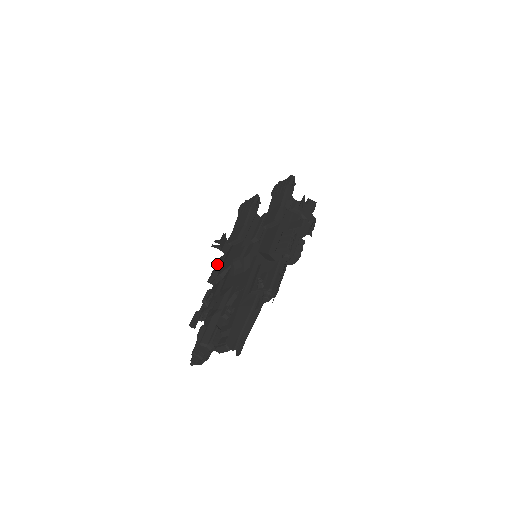
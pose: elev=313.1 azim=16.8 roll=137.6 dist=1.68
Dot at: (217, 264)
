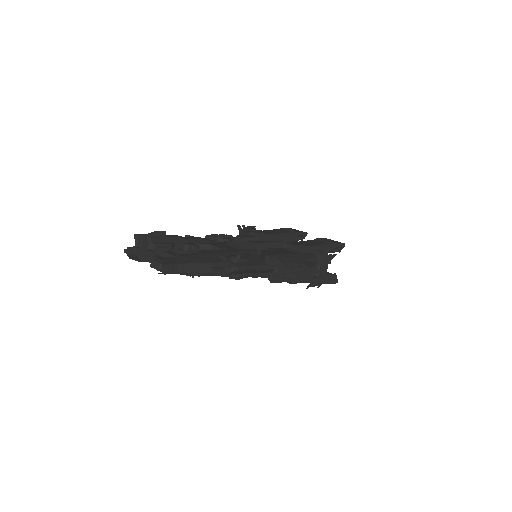
Dot at: (226, 234)
